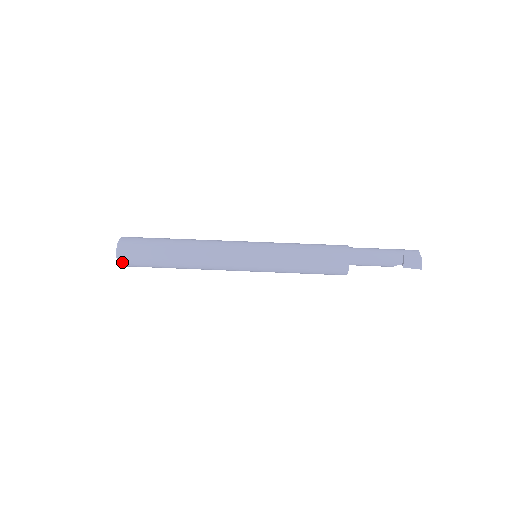
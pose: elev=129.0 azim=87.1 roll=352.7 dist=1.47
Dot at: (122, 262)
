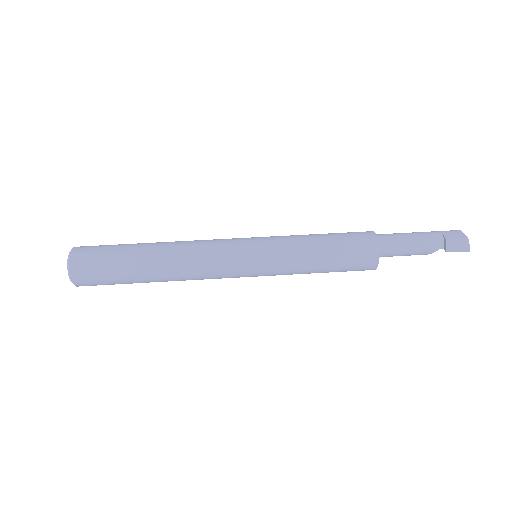
Dot at: (76, 279)
